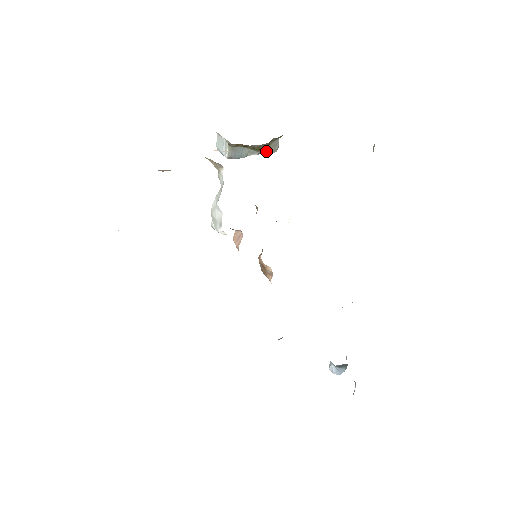
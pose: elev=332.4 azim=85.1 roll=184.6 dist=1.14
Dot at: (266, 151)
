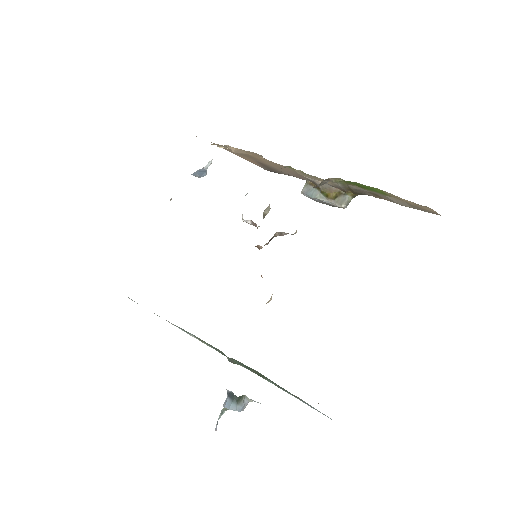
Dot at: (334, 202)
